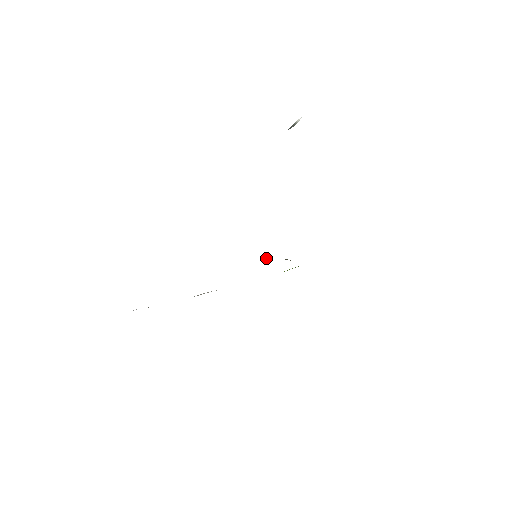
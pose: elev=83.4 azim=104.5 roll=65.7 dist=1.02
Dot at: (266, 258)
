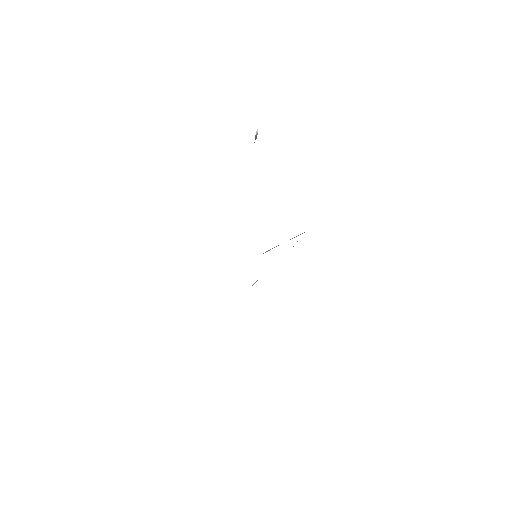
Dot at: occluded
